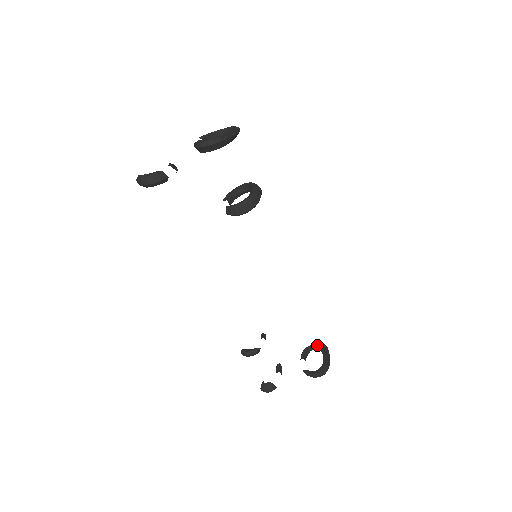
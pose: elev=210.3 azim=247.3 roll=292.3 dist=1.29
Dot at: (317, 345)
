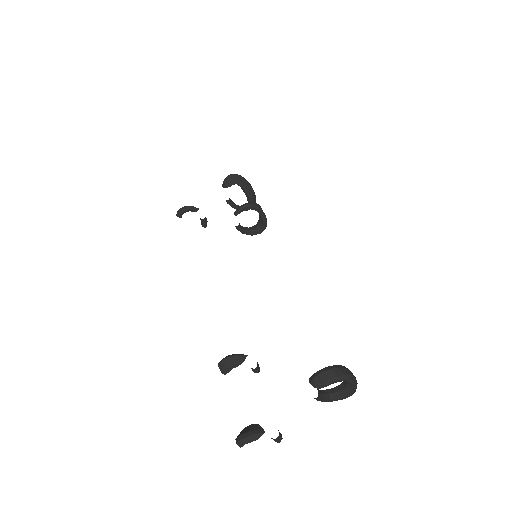
Dot at: (338, 386)
